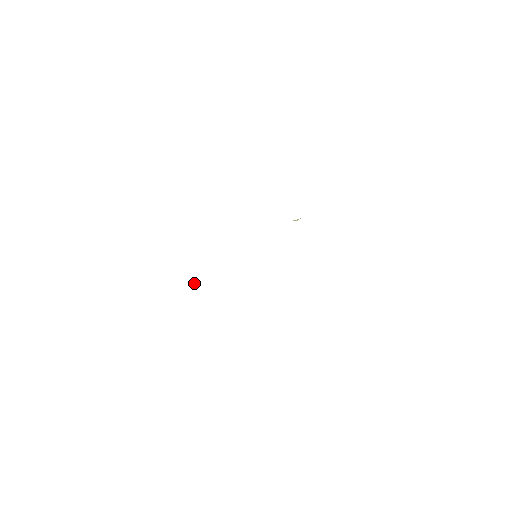
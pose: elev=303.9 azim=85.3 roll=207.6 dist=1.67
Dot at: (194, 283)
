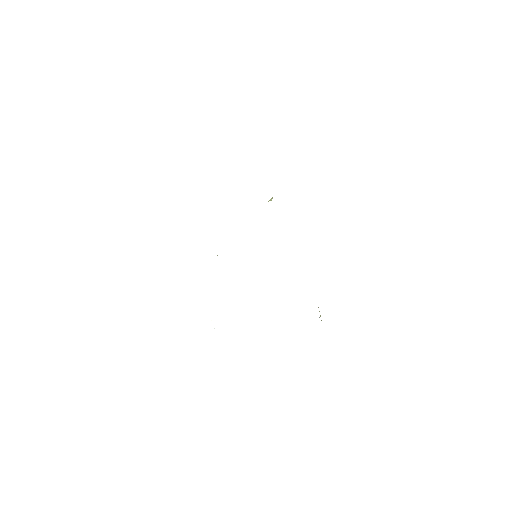
Dot at: occluded
